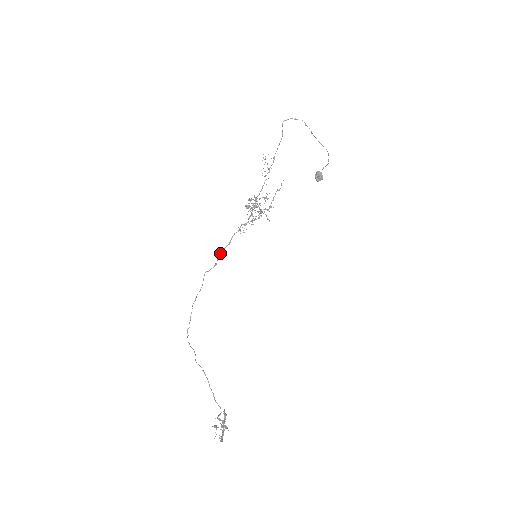
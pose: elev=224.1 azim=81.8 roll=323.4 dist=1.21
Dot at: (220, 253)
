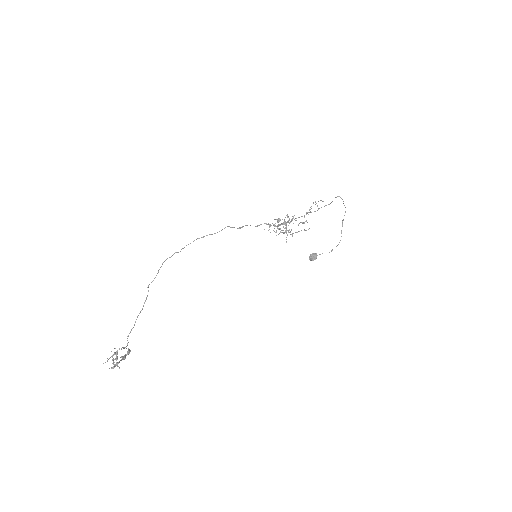
Dot at: (246, 225)
